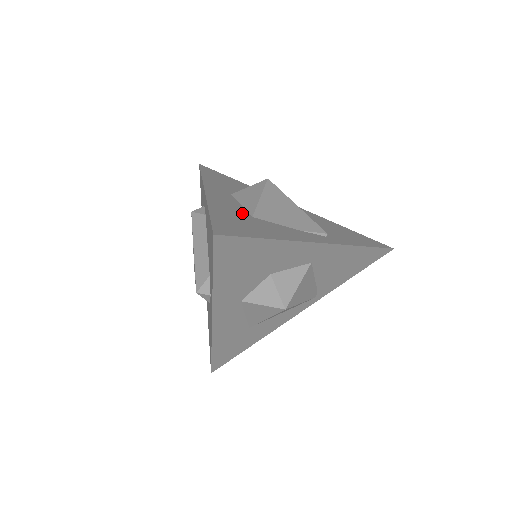
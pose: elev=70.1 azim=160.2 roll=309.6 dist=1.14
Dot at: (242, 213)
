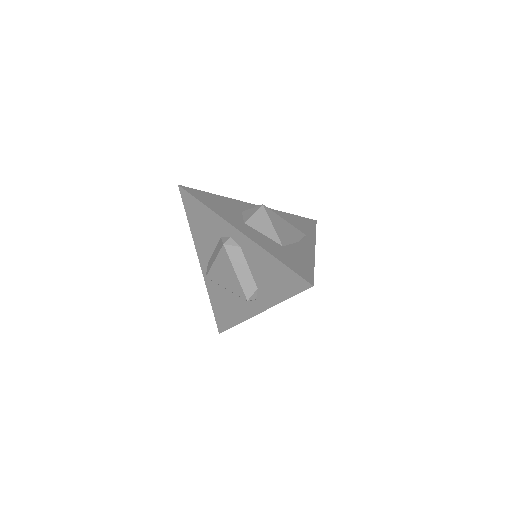
Dot at: (278, 246)
